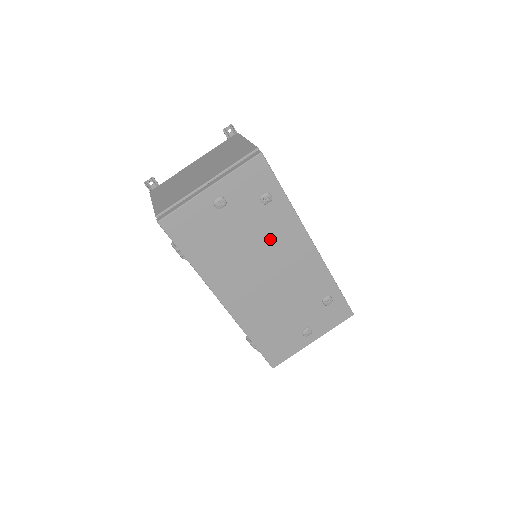
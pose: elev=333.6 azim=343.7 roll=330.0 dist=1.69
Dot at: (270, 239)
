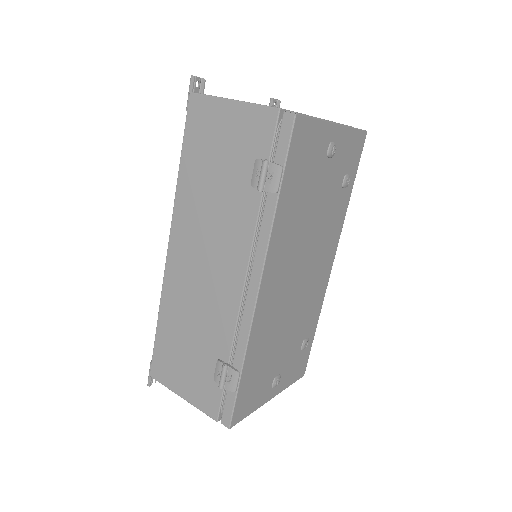
Dot at: (324, 231)
